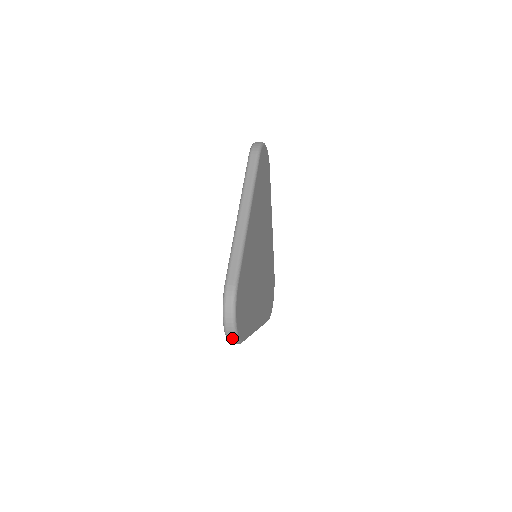
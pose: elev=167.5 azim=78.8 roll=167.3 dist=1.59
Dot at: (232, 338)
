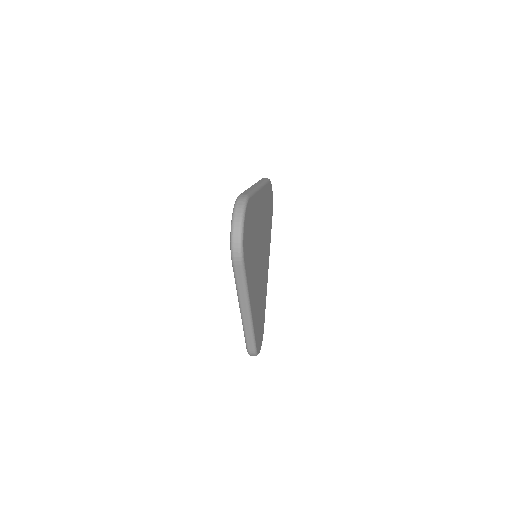
Dot at: (237, 238)
